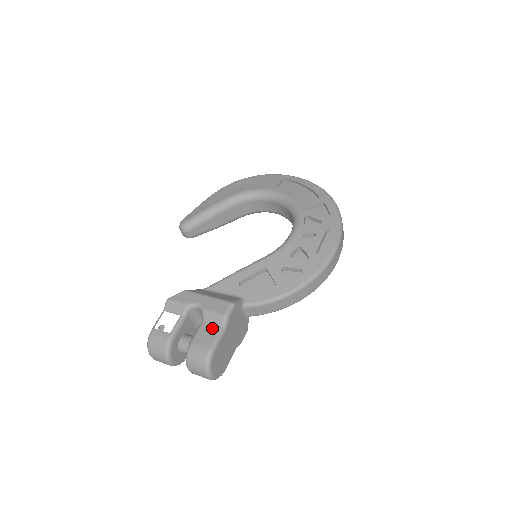
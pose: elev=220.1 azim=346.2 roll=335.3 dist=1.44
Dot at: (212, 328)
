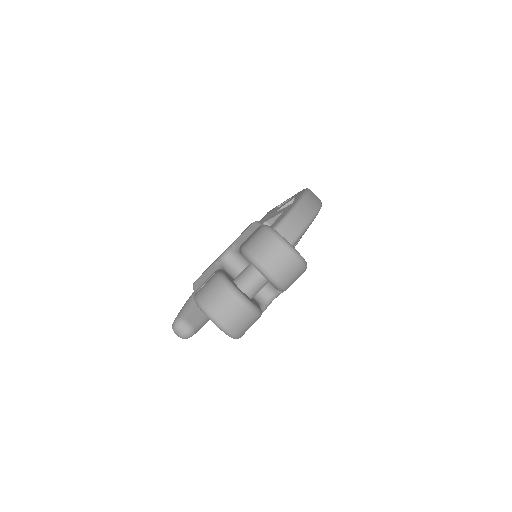
Dot at: (252, 234)
